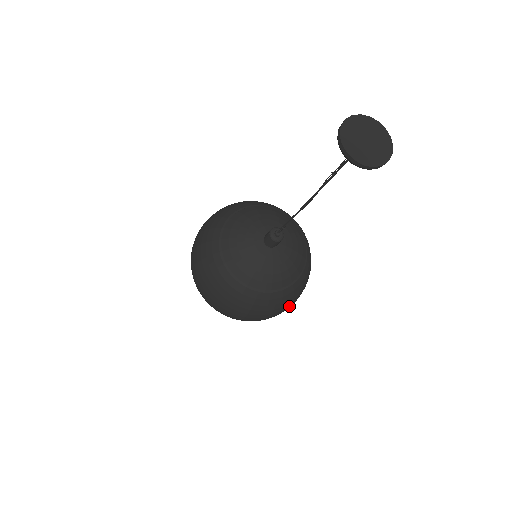
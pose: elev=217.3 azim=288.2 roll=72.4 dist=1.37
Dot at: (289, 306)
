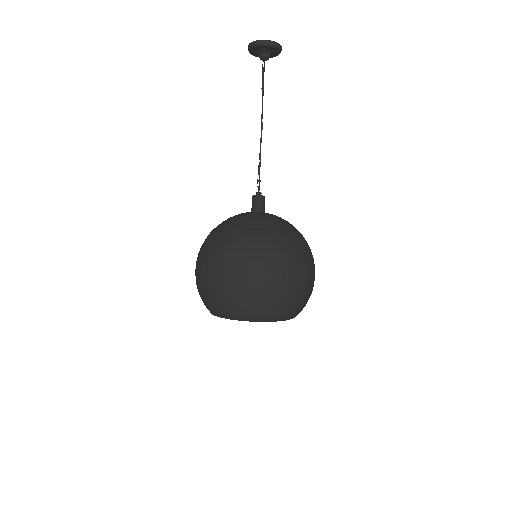
Dot at: (300, 265)
